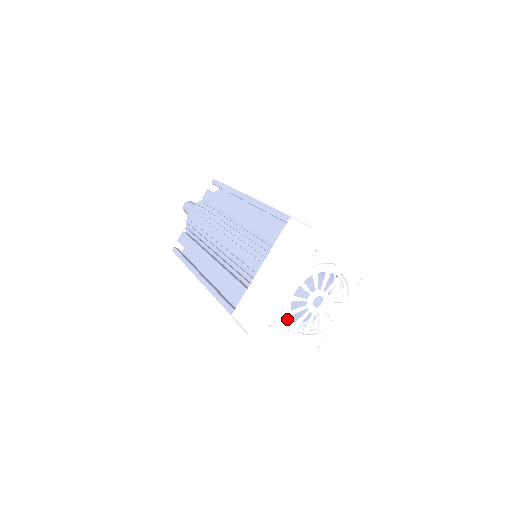
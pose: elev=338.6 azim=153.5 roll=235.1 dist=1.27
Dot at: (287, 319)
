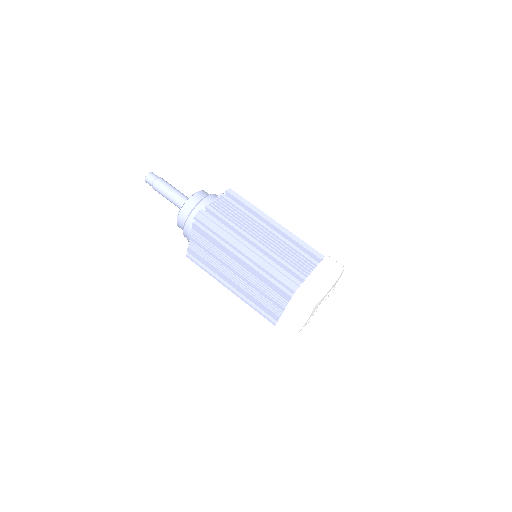
Dot at: occluded
